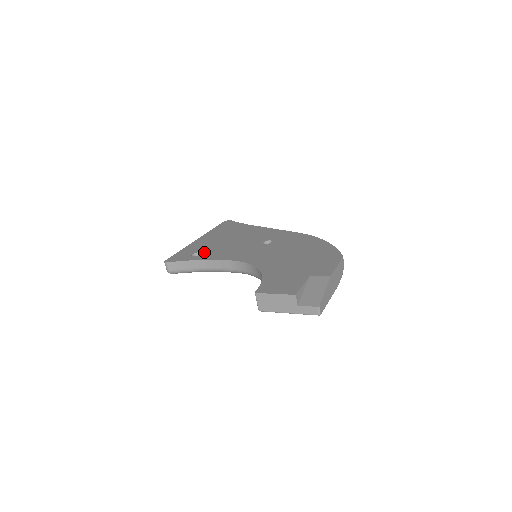
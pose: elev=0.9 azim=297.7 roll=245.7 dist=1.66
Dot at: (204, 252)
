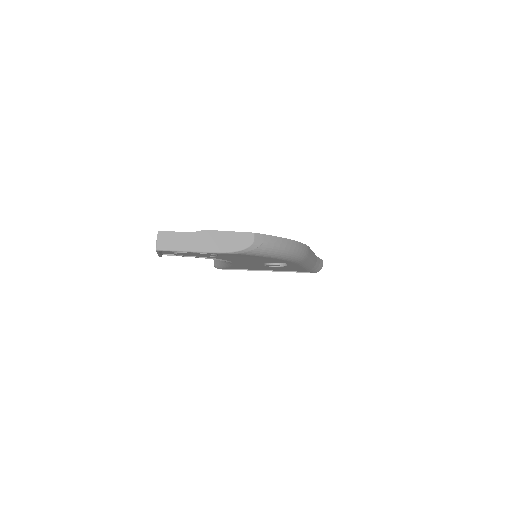
Dot at: occluded
